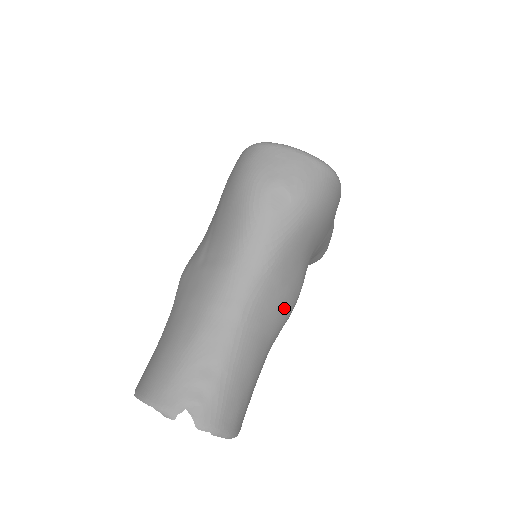
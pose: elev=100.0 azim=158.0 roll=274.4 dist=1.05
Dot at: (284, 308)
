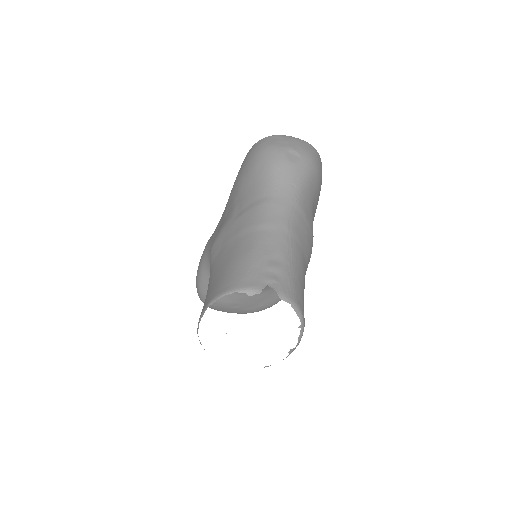
Dot at: (309, 240)
